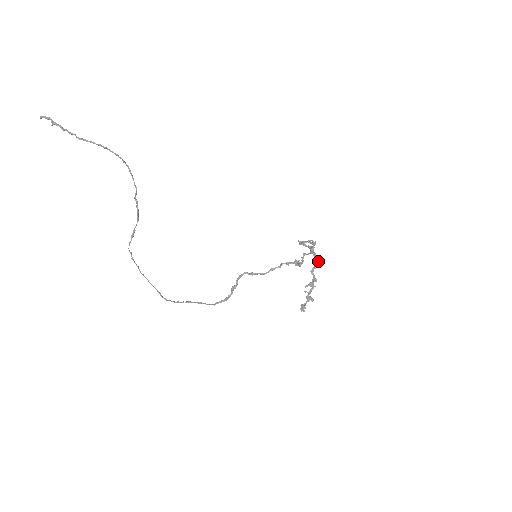
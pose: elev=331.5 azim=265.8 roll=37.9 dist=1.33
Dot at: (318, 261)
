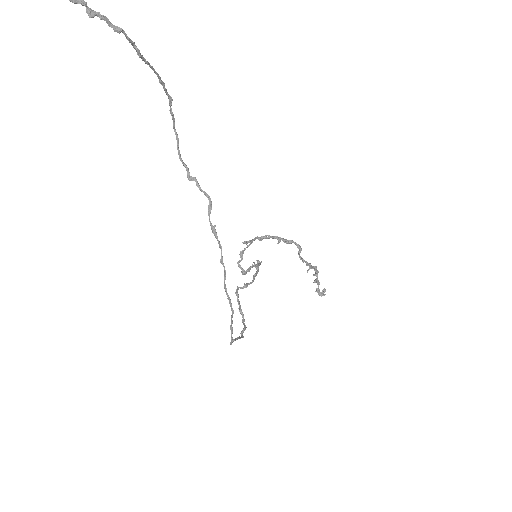
Dot at: (298, 244)
